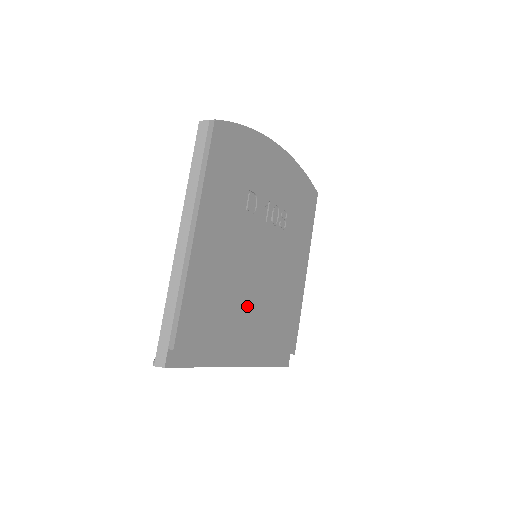
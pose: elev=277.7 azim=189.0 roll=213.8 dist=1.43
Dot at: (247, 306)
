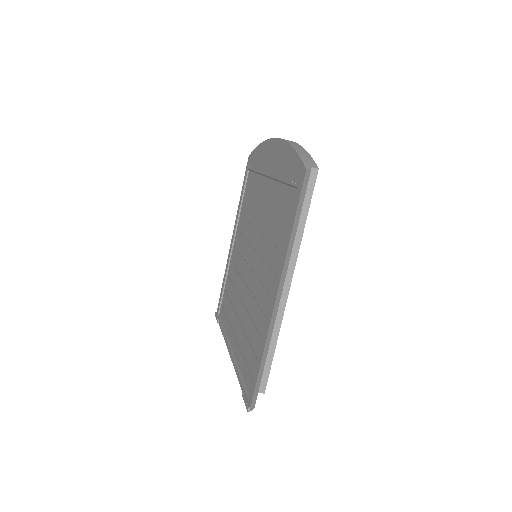
Dot at: occluded
